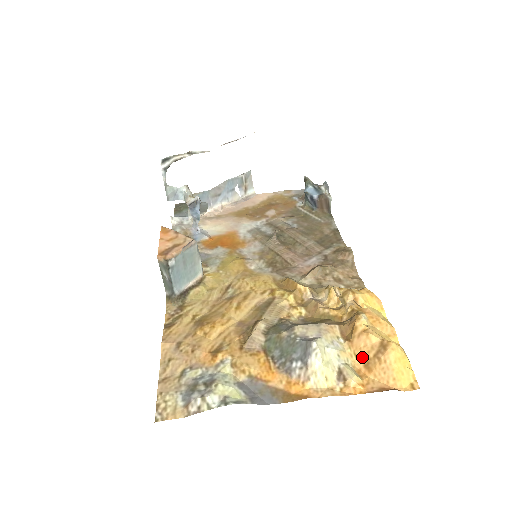
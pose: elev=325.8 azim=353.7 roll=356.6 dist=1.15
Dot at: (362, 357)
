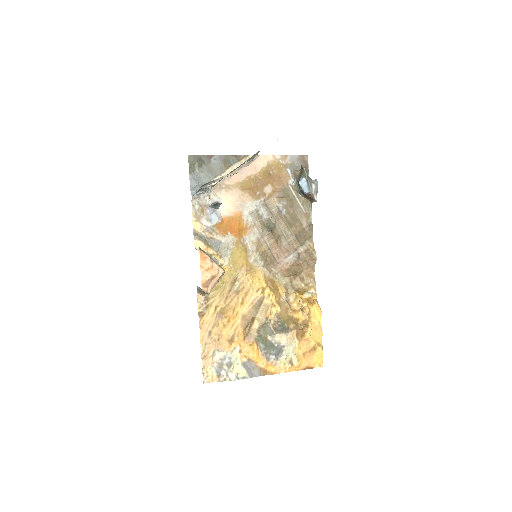
Dot at: (303, 350)
